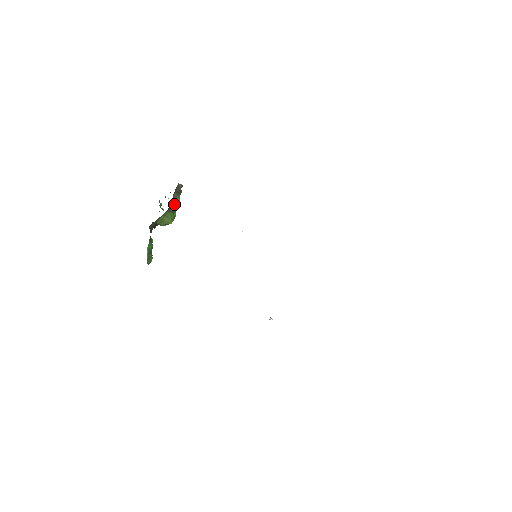
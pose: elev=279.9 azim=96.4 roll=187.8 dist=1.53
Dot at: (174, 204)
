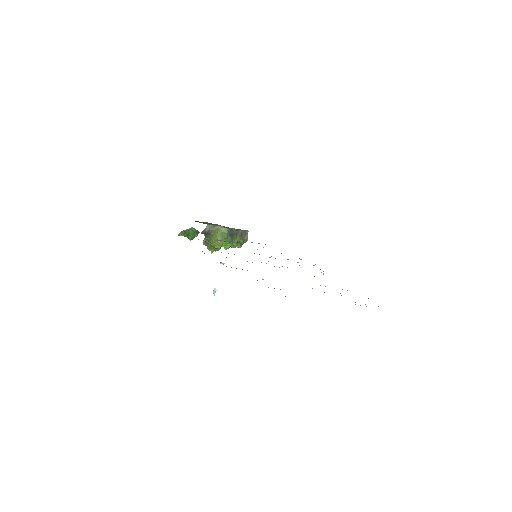
Dot at: (233, 235)
